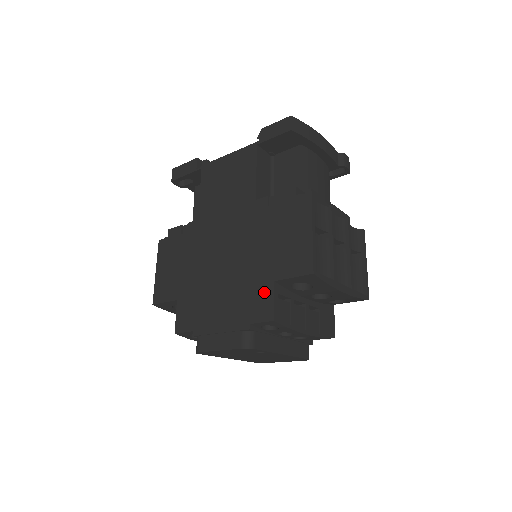
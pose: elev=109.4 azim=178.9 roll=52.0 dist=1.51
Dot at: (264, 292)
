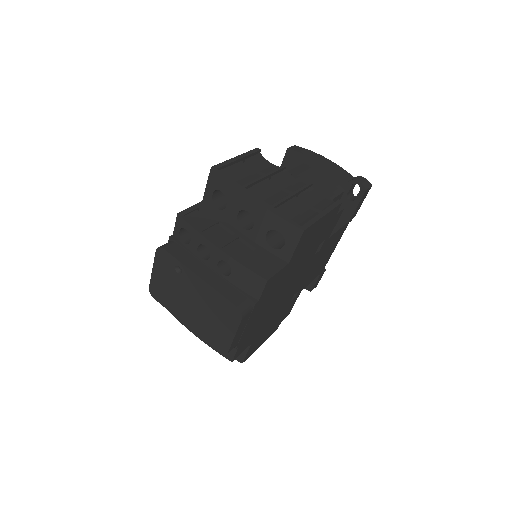
Dot at: occluded
